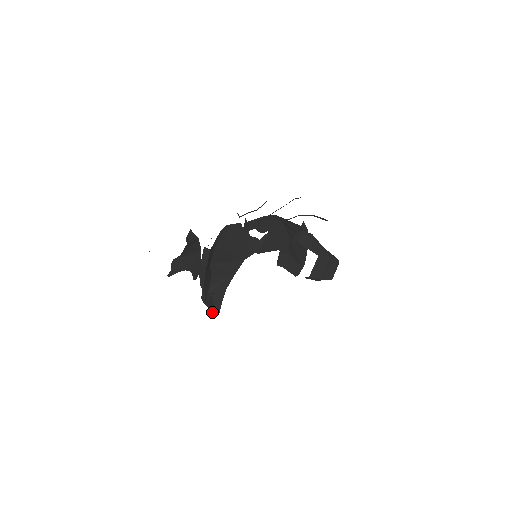
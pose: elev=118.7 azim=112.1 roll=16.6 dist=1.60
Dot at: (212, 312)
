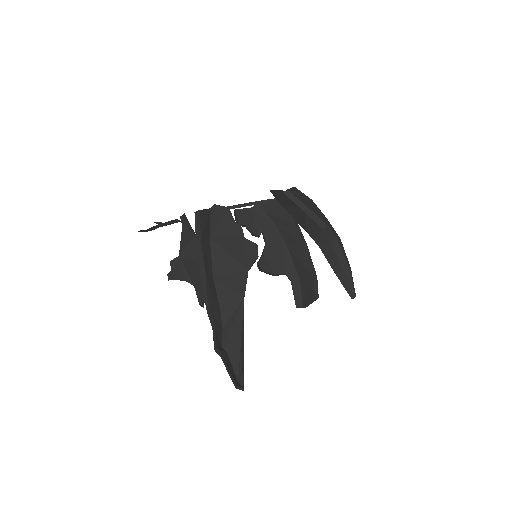
Dot at: (230, 373)
